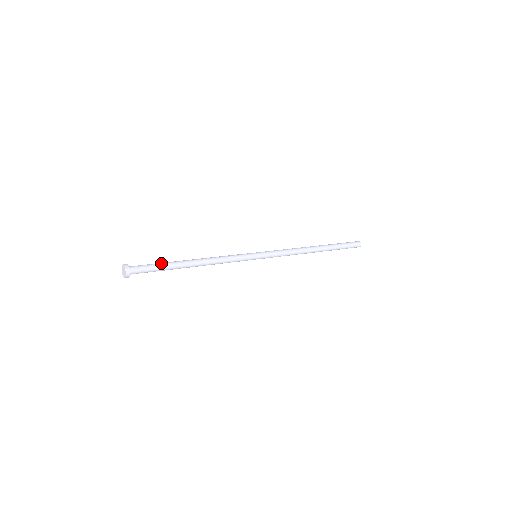
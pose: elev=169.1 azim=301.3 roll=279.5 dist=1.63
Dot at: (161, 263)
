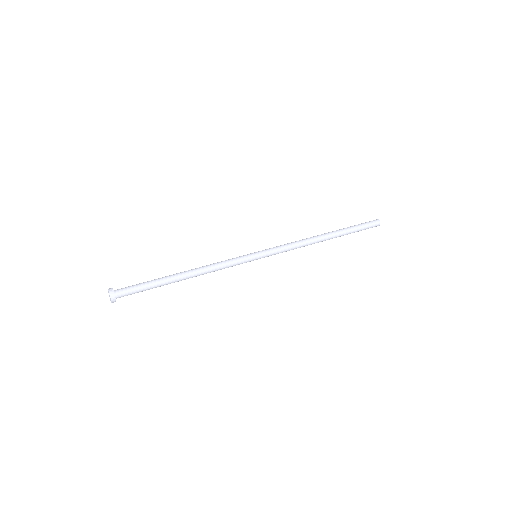
Dot at: (149, 283)
